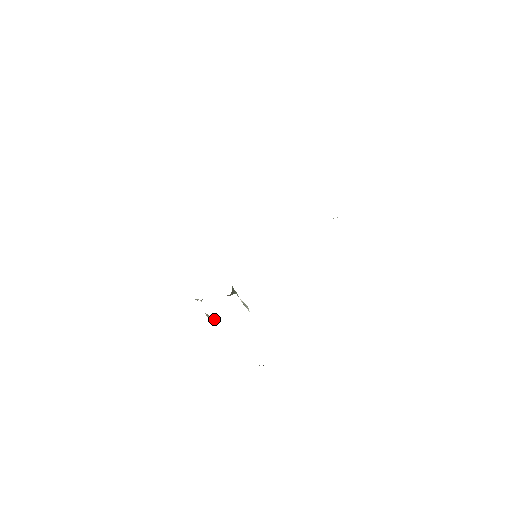
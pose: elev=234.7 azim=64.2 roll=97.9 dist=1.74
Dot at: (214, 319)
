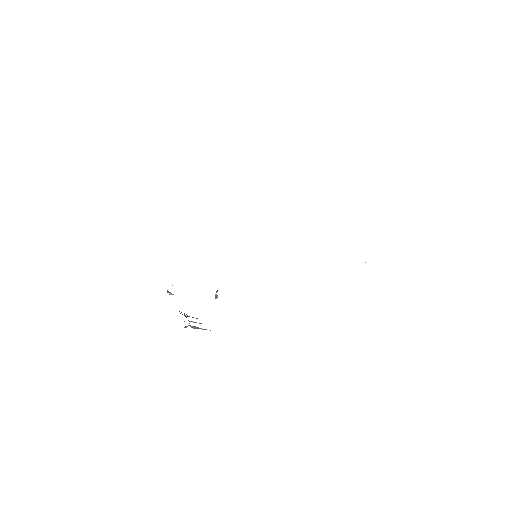
Dot at: (172, 294)
